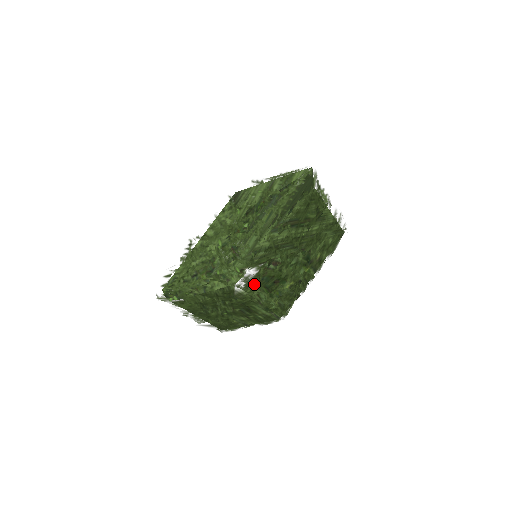
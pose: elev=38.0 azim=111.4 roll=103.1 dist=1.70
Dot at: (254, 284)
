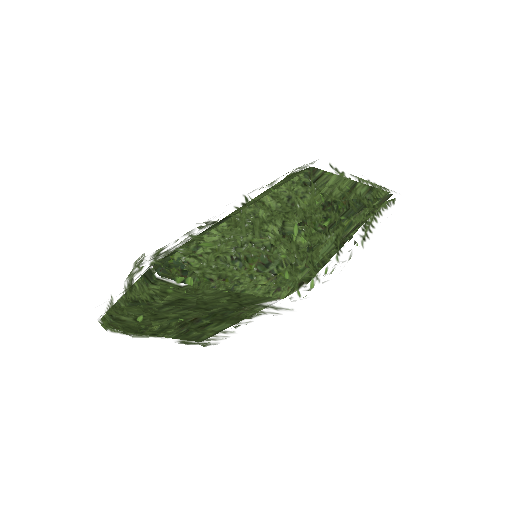
Dot at: occluded
